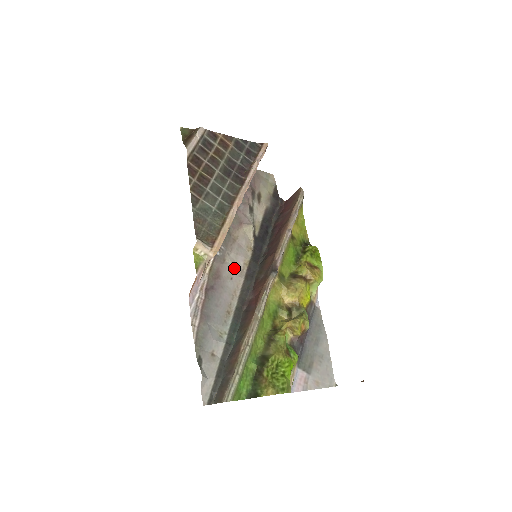
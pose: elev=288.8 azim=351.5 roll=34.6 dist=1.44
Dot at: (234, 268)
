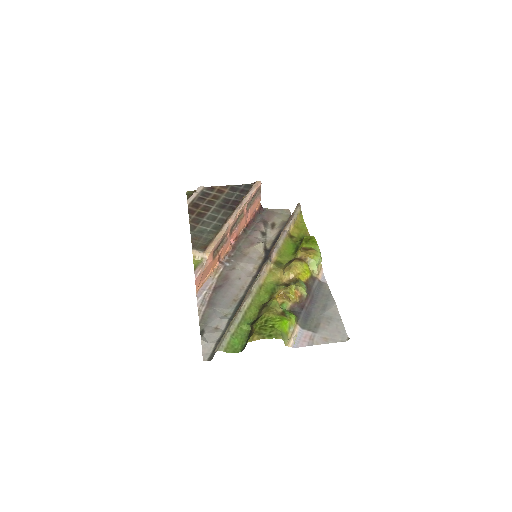
Dot at: (243, 272)
